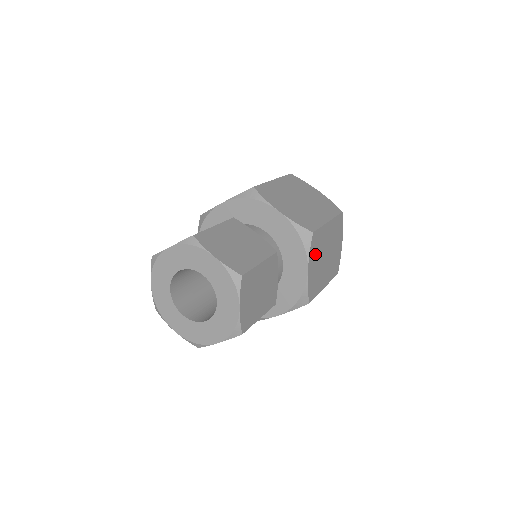
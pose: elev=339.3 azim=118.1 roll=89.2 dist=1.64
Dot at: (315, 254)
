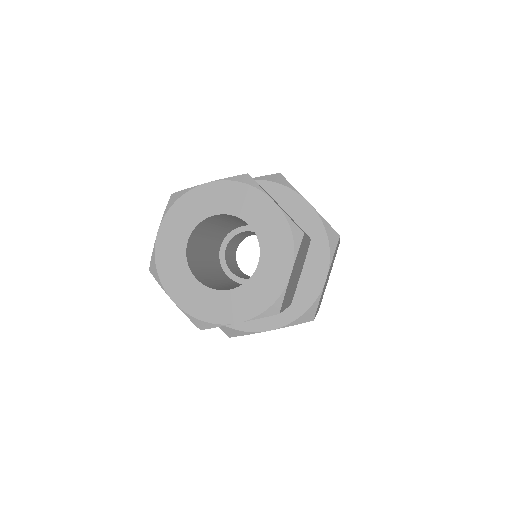
Dot at: (331, 264)
